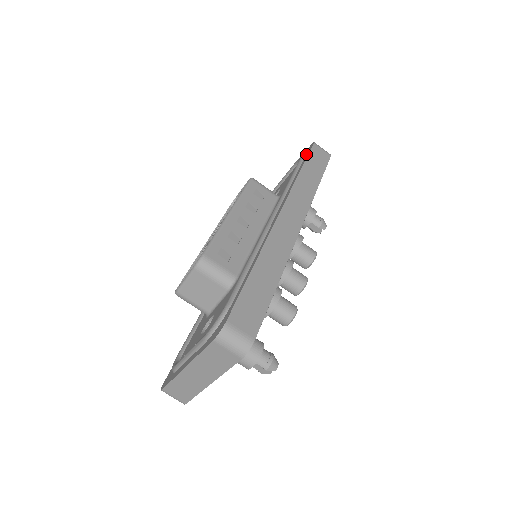
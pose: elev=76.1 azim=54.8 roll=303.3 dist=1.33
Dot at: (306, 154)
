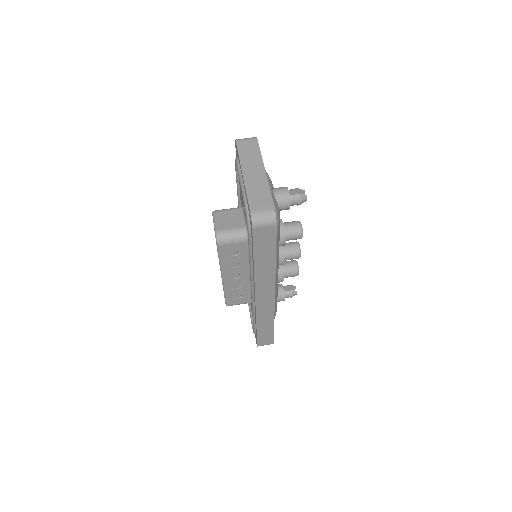
Dot at: occluded
